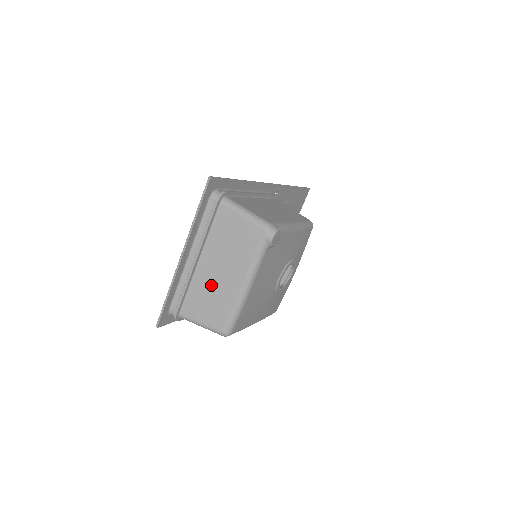
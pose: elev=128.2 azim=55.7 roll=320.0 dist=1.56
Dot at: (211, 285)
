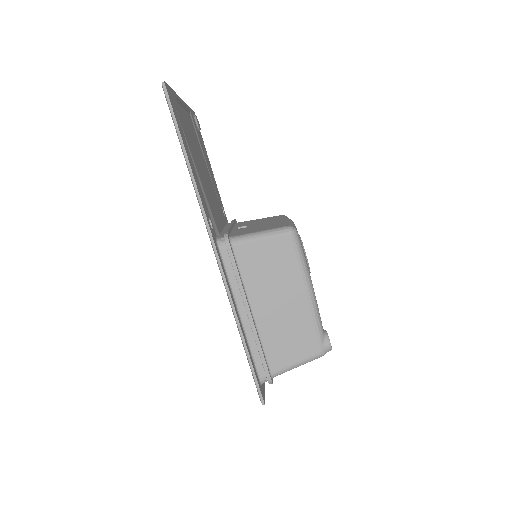
Dot at: occluded
